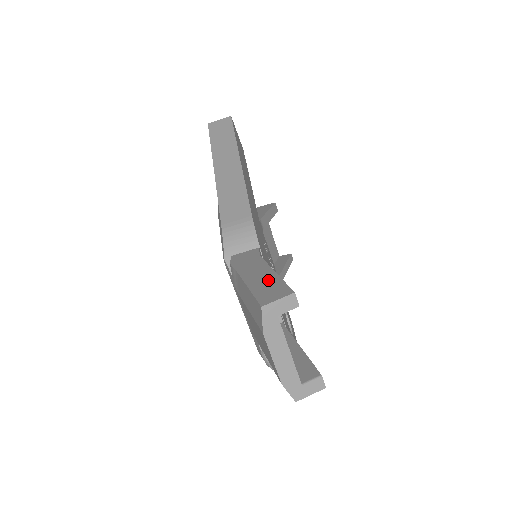
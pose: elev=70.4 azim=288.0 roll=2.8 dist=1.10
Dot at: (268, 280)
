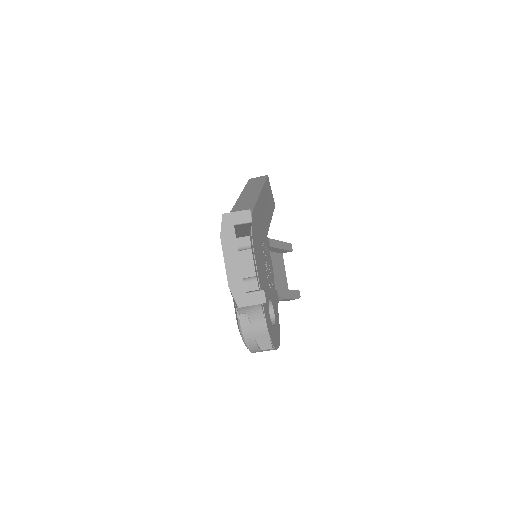
Dot at: occluded
